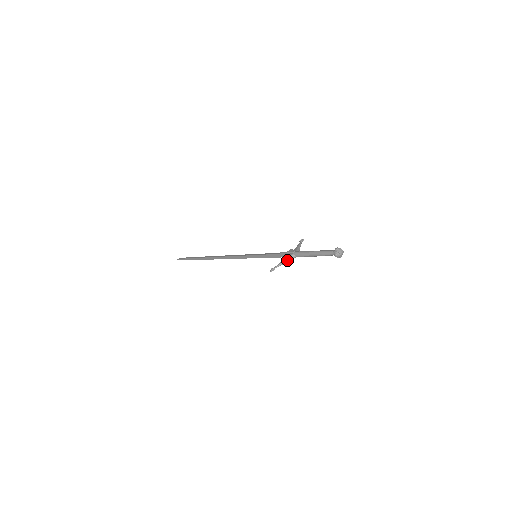
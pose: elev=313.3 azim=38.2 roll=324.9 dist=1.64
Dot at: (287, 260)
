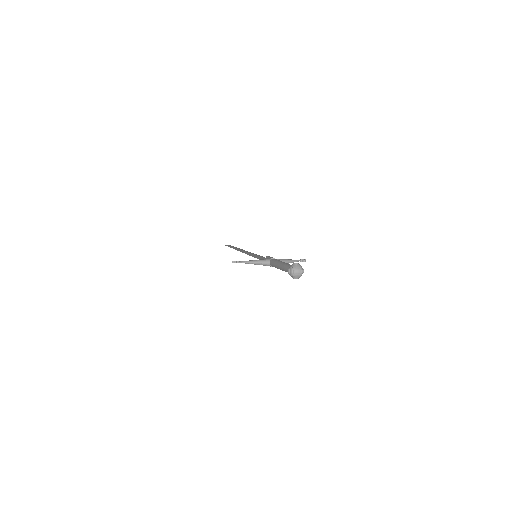
Dot at: (258, 262)
